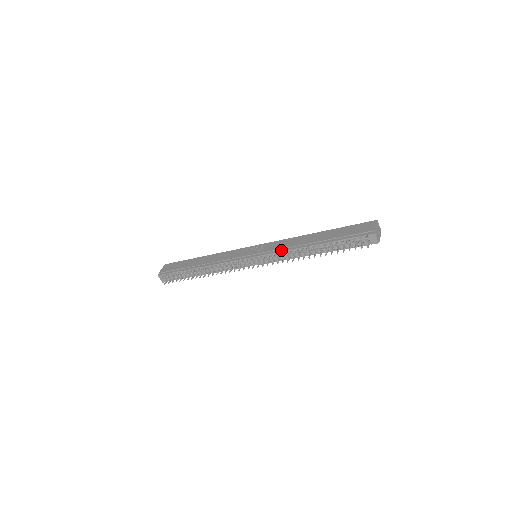
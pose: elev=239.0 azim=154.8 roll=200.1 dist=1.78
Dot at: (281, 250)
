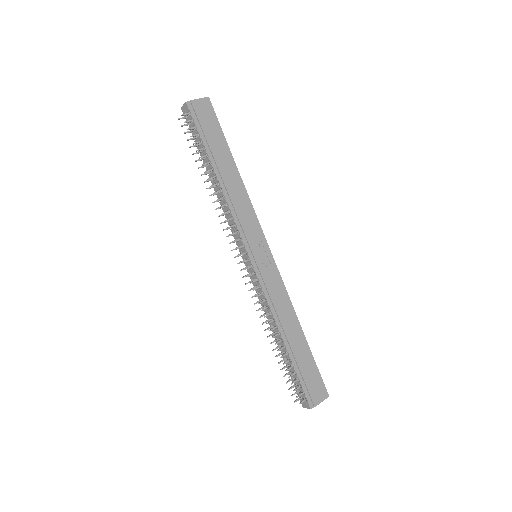
Dot at: (269, 300)
